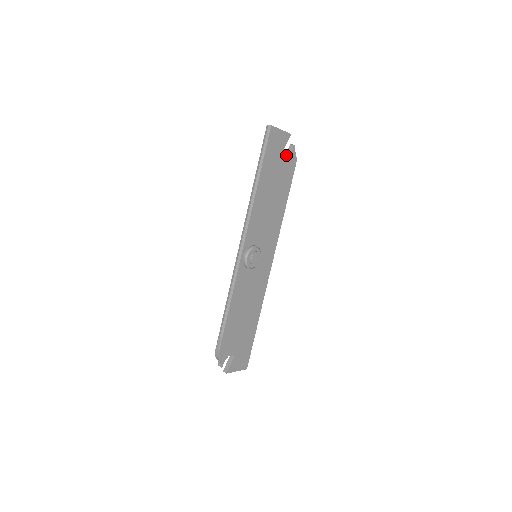
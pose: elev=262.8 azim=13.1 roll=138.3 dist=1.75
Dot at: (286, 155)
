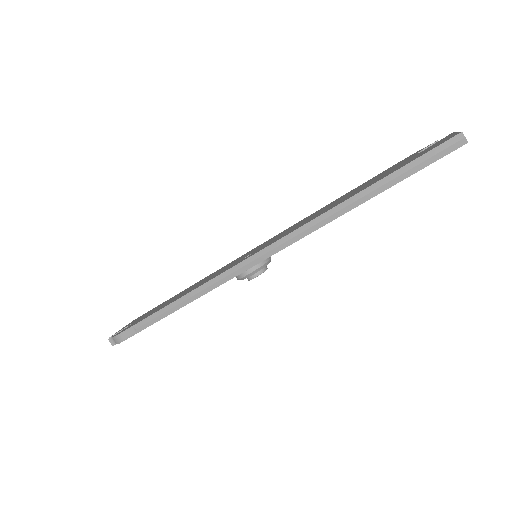
Dot at: occluded
